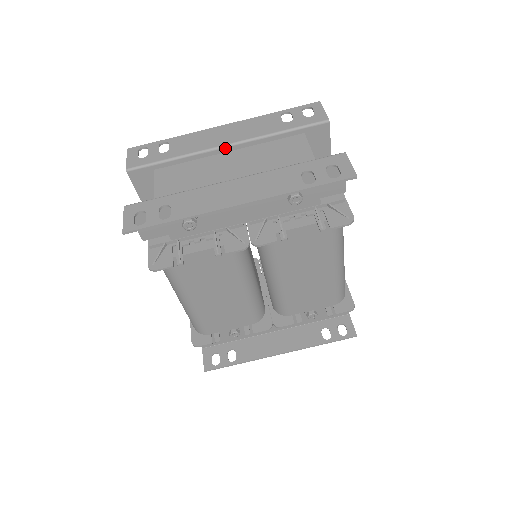
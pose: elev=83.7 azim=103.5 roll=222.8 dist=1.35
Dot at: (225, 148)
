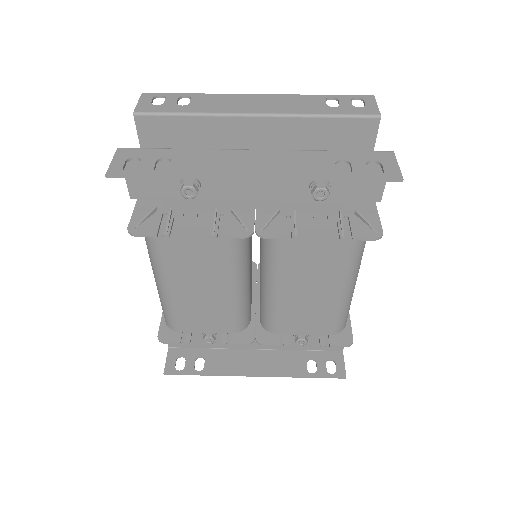
Dot at: (253, 117)
